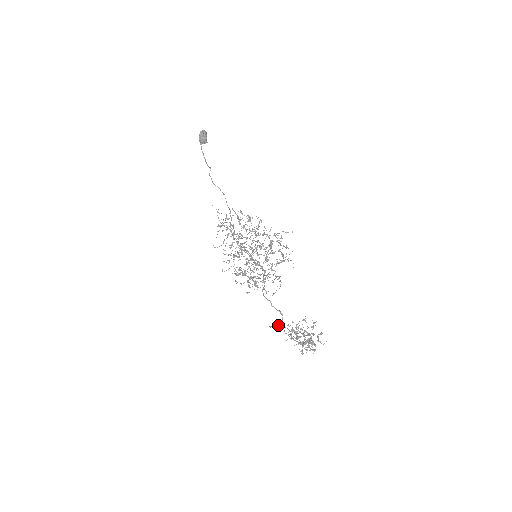
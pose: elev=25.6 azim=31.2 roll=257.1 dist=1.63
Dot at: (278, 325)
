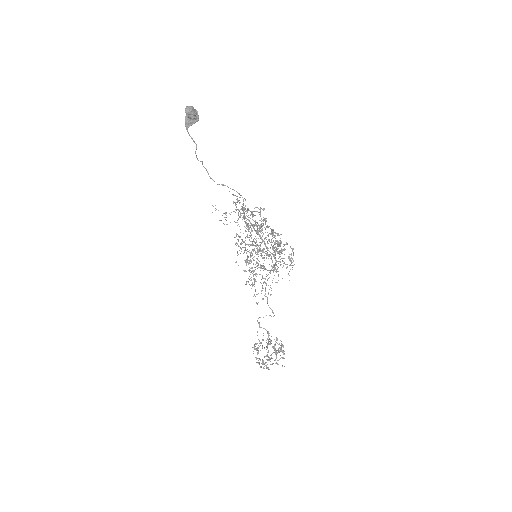
Dot at: (259, 326)
